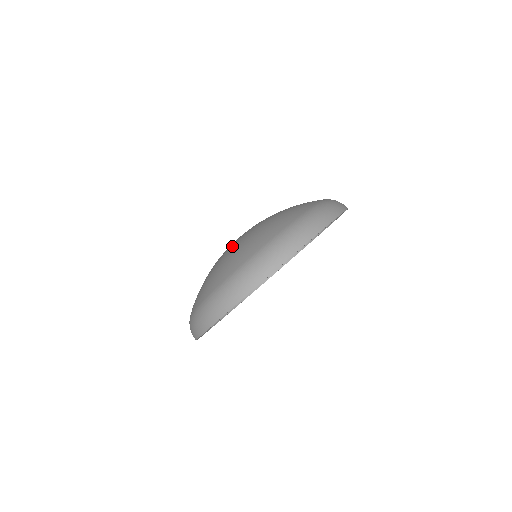
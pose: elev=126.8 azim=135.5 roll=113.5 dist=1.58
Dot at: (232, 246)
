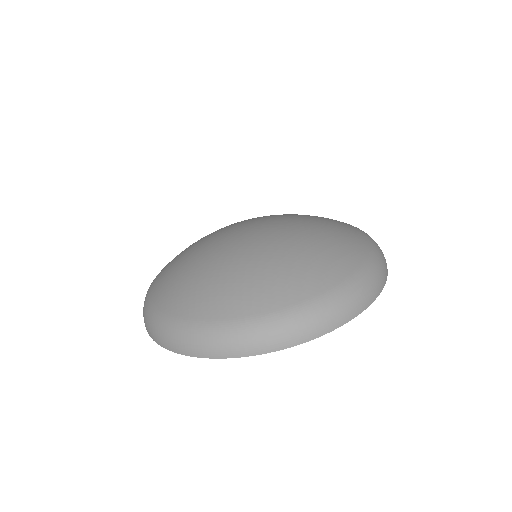
Dot at: (282, 245)
